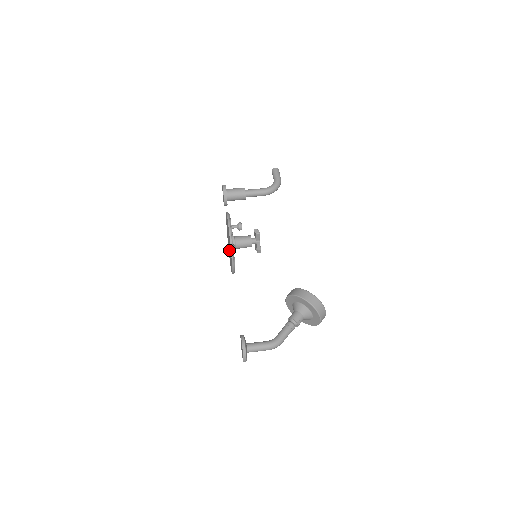
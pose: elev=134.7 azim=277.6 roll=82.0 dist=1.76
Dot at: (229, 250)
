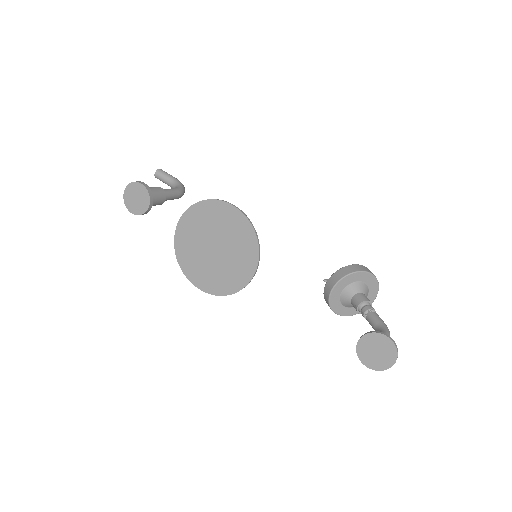
Dot at: (211, 262)
